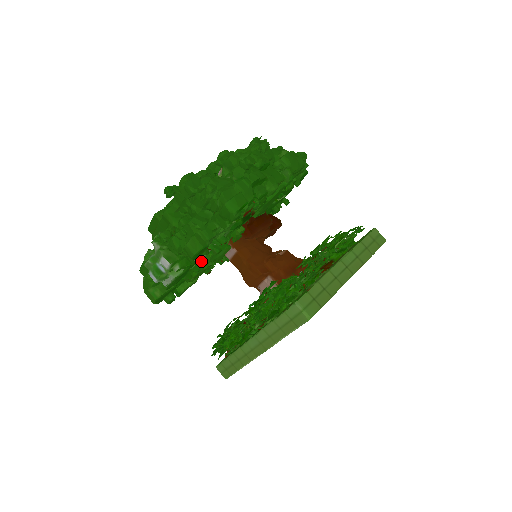
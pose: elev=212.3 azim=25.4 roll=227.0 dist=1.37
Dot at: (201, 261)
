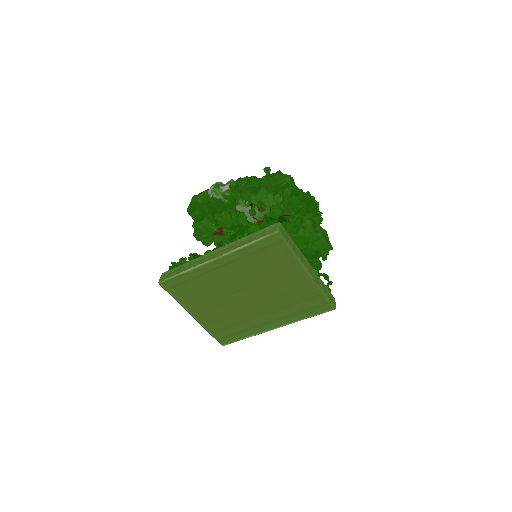
Dot at: (236, 213)
